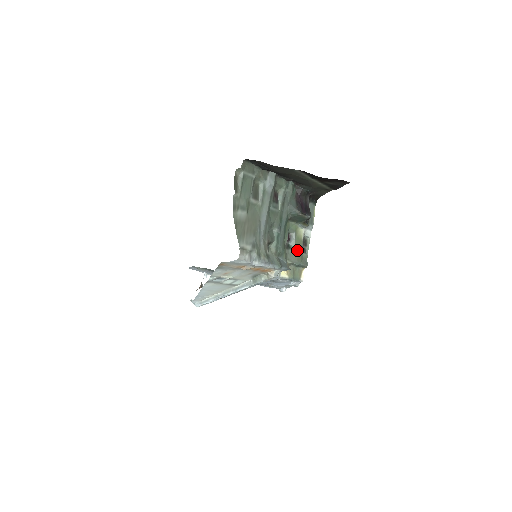
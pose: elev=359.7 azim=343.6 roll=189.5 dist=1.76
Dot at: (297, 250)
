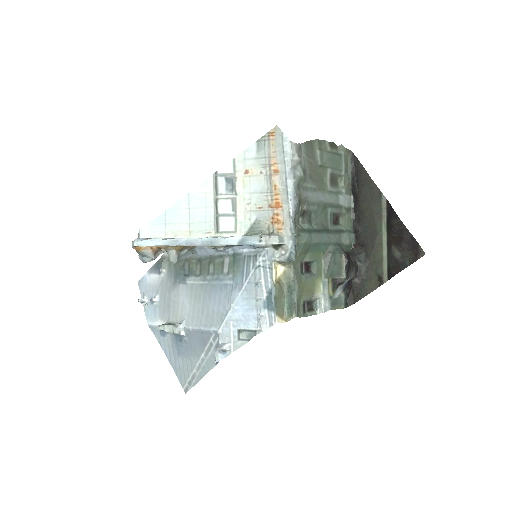
Dot at: (304, 286)
